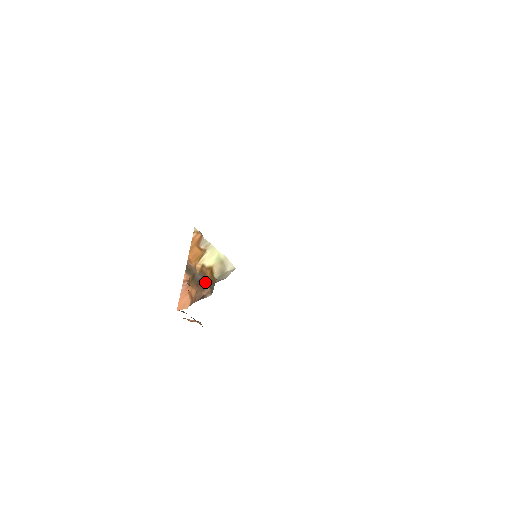
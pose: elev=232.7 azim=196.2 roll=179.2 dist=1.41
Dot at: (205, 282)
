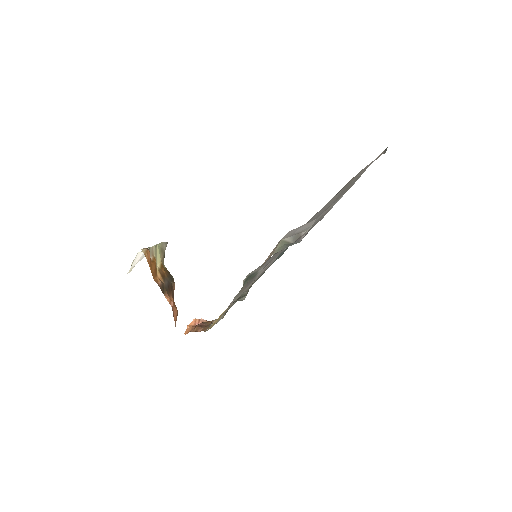
Dot at: (170, 282)
